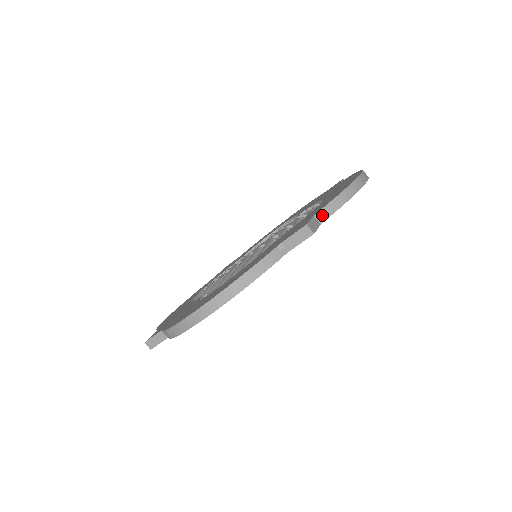
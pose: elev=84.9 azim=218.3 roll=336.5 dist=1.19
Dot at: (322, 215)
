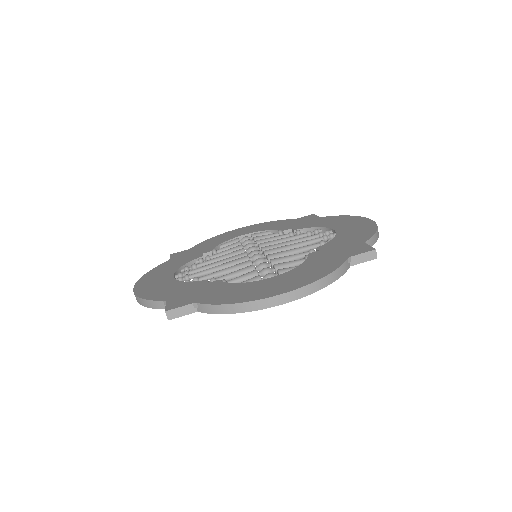
Dot at: (200, 307)
